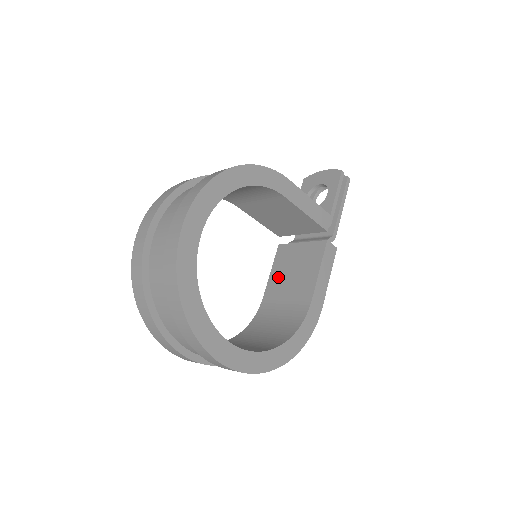
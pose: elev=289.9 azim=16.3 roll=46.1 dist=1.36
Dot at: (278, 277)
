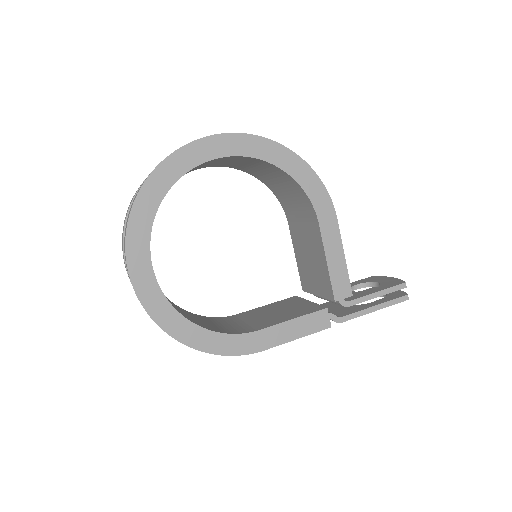
Dot at: (264, 309)
